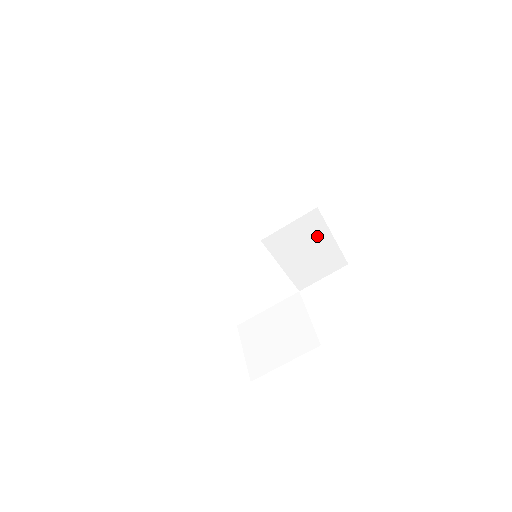
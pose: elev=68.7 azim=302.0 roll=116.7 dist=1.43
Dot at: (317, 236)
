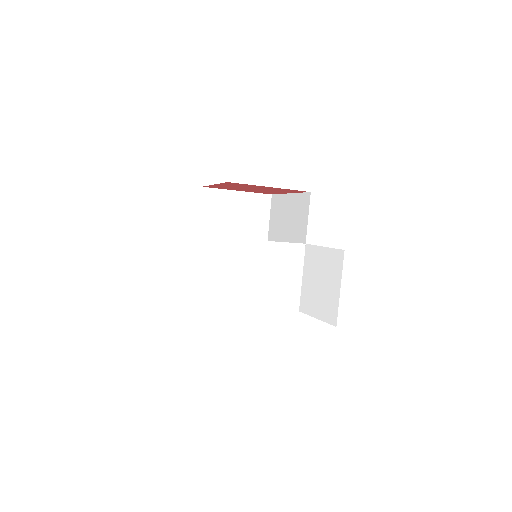
Dot at: (285, 206)
